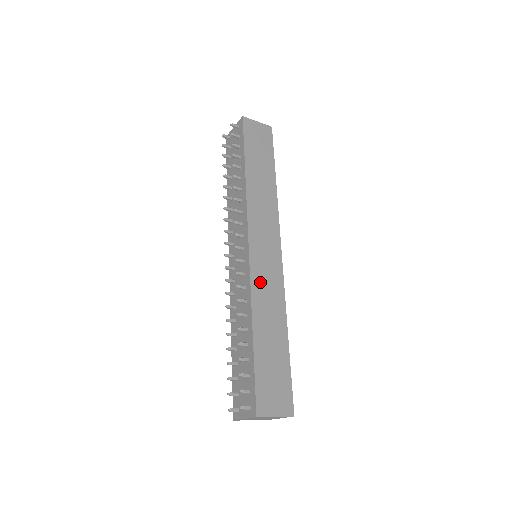
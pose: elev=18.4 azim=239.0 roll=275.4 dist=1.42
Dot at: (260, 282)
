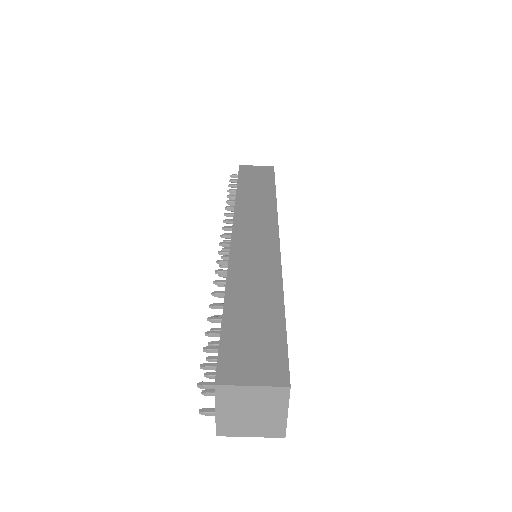
Dot at: (243, 259)
